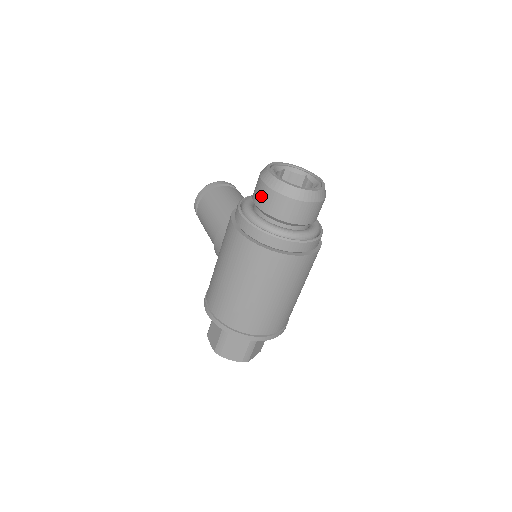
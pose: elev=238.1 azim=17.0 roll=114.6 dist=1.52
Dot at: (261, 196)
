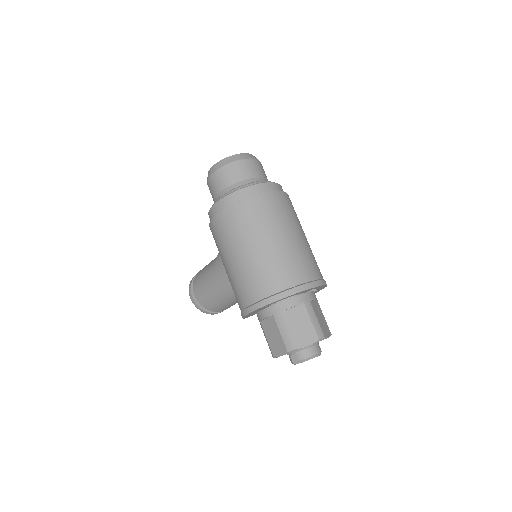
Dot at: (216, 183)
